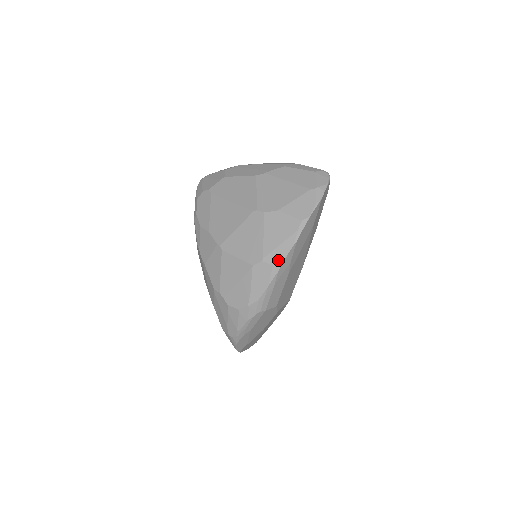
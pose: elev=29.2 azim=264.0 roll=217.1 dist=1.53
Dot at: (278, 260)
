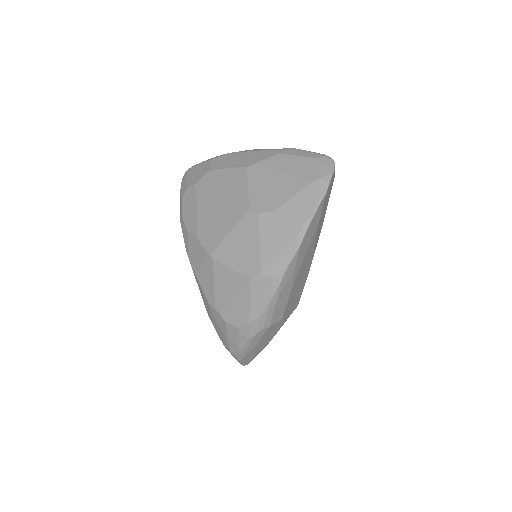
Dot at: (279, 271)
